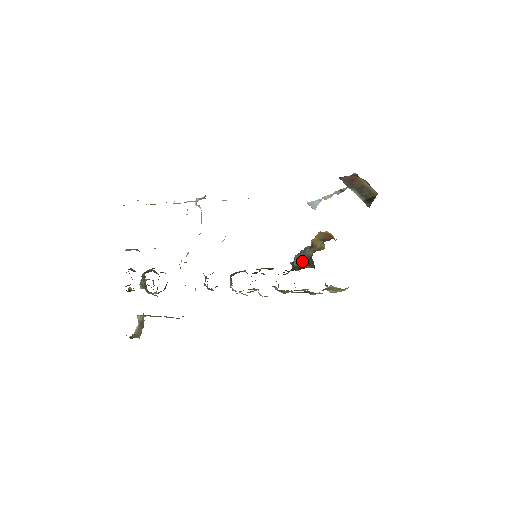
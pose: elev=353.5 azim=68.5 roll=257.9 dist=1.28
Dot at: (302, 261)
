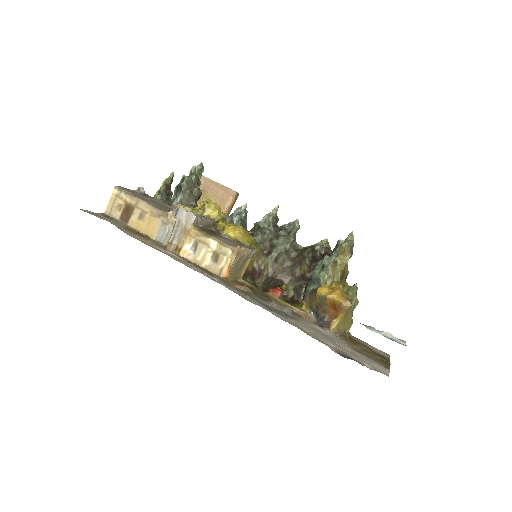
Dot at: (308, 283)
